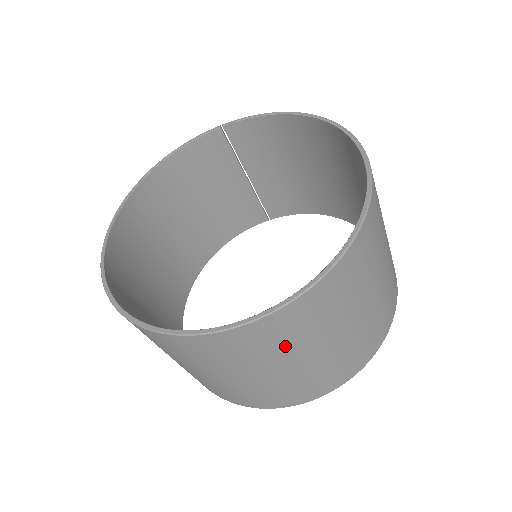
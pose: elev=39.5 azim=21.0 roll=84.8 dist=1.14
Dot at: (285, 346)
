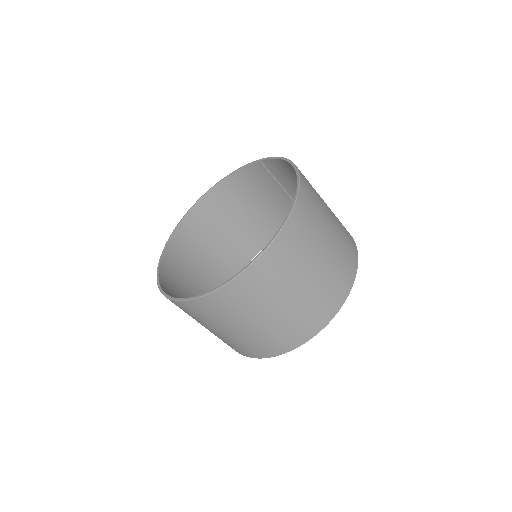
Dot at: (214, 319)
